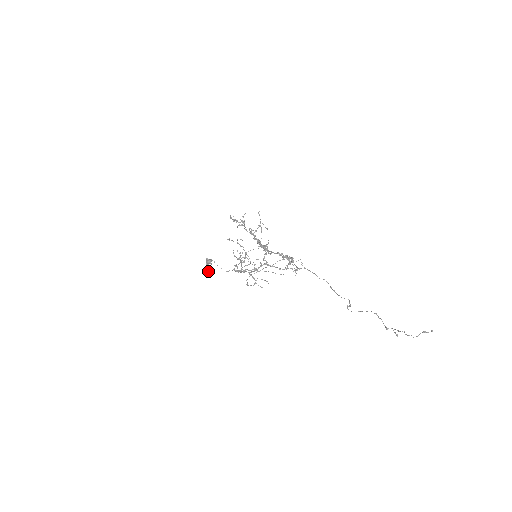
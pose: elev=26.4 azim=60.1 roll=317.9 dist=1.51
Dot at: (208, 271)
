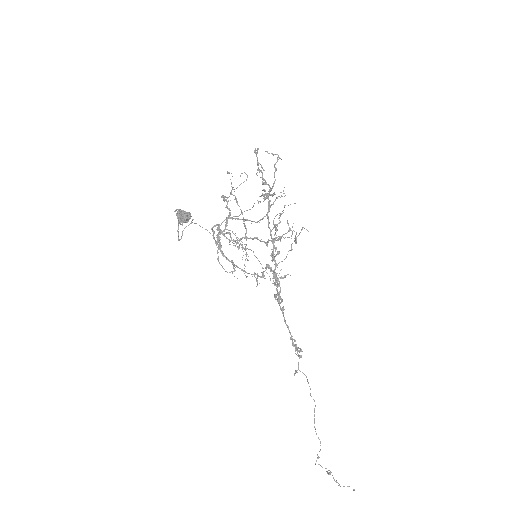
Dot at: (178, 235)
